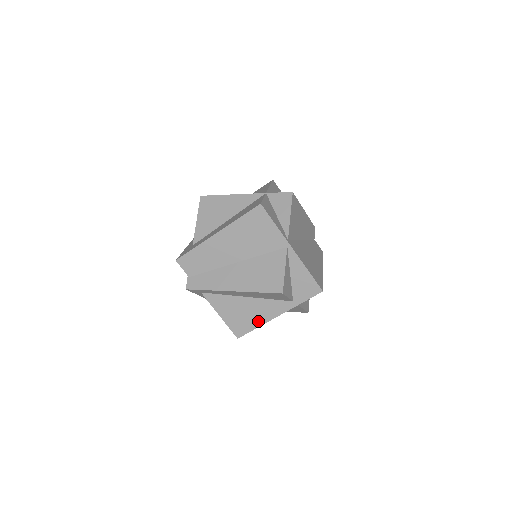
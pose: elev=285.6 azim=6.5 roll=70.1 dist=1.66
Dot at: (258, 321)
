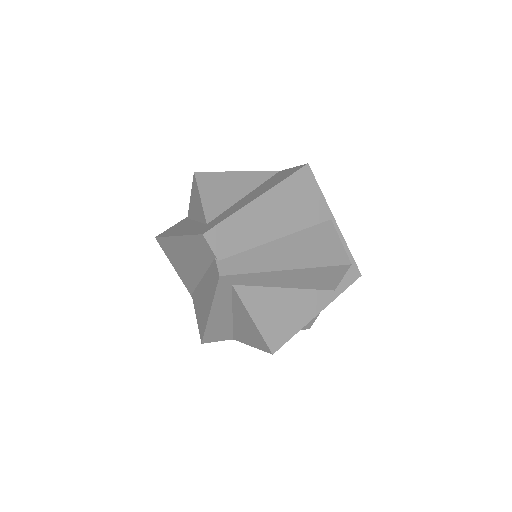
Dot at: (298, 323)
